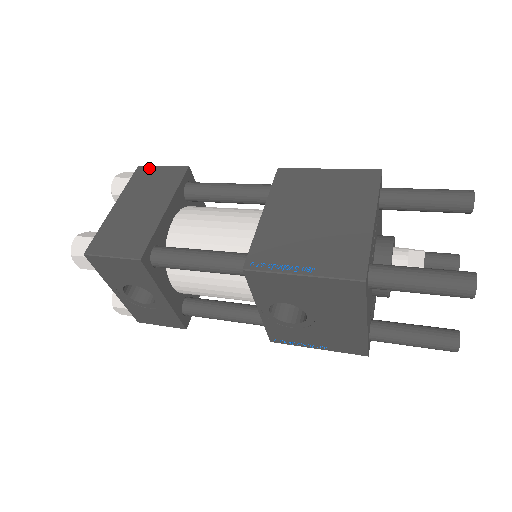
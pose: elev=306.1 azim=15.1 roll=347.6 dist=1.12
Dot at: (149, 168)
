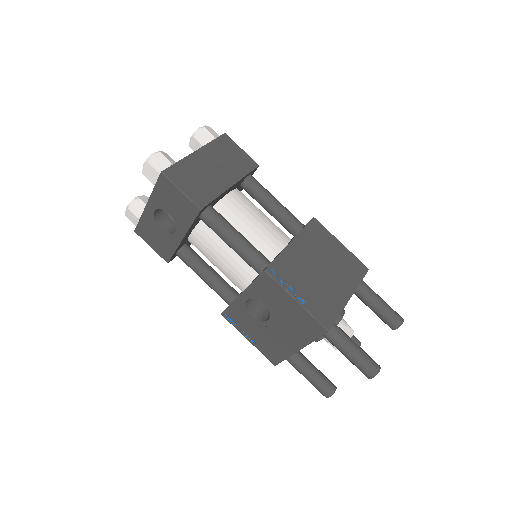
Dot at: (232, 142)
